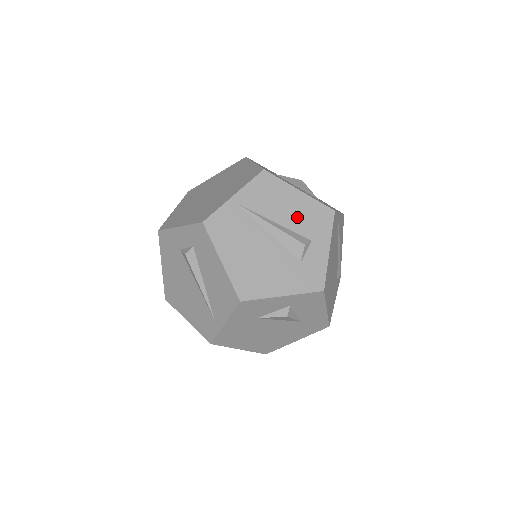
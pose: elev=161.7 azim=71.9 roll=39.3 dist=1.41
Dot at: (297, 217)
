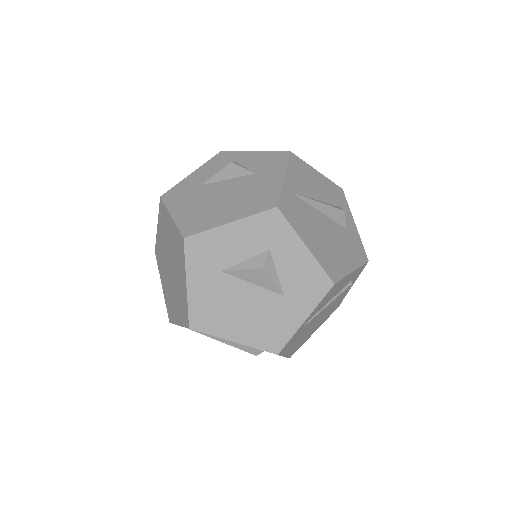
Dot at: occluded
